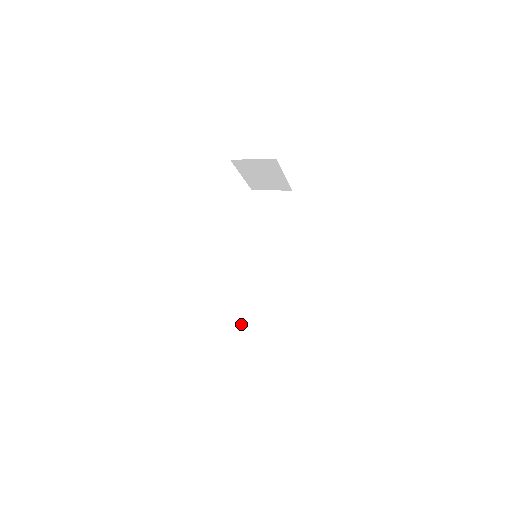
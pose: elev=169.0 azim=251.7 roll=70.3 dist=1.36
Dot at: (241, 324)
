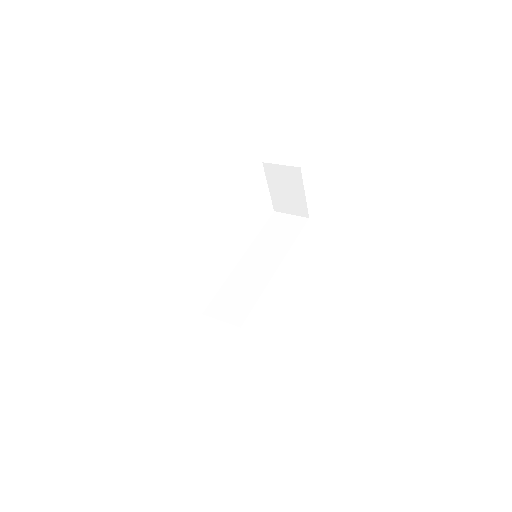
Dot at: (218, 306)
